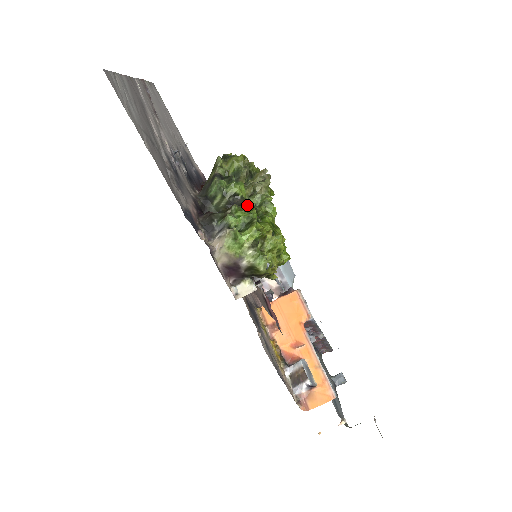
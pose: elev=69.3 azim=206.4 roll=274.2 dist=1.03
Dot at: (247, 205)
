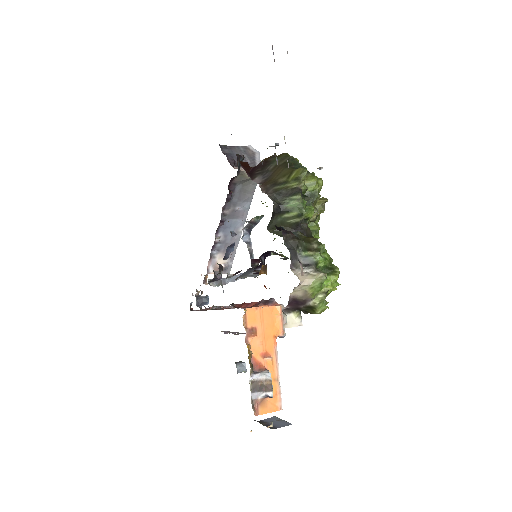
Dot at: (310, 233)
